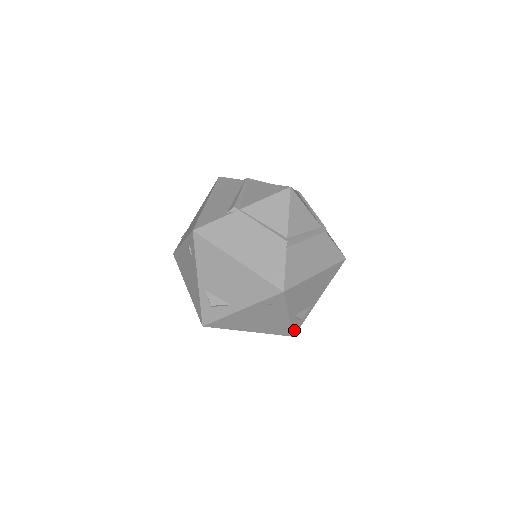
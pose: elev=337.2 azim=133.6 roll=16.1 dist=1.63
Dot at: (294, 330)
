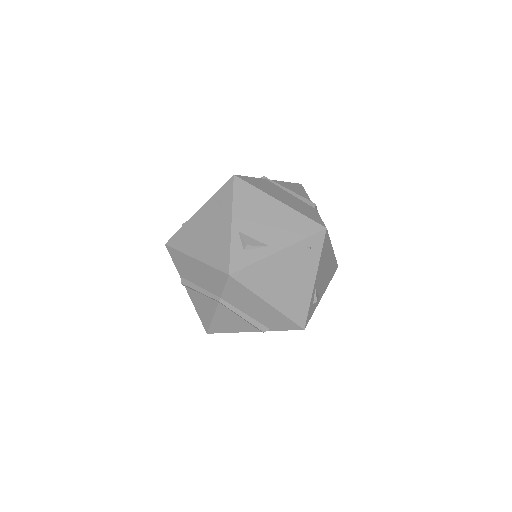
Dot at: (307, 317)
